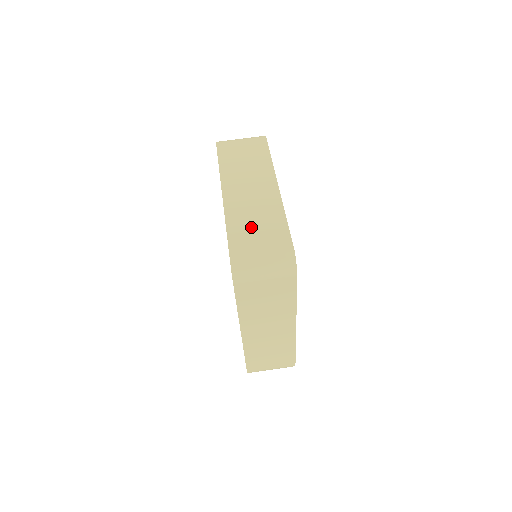
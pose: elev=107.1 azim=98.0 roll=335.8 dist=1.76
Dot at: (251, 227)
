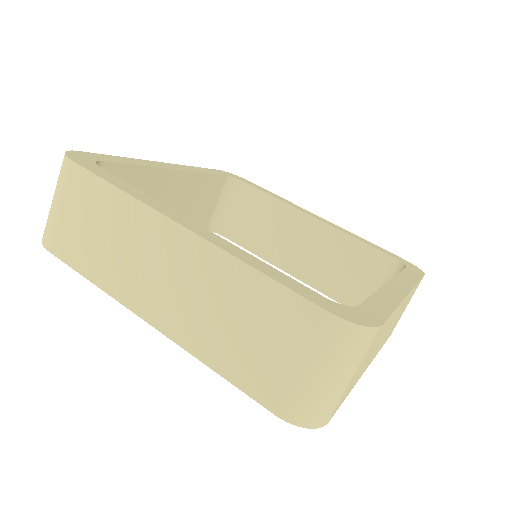
Dot at: (245, 343)
